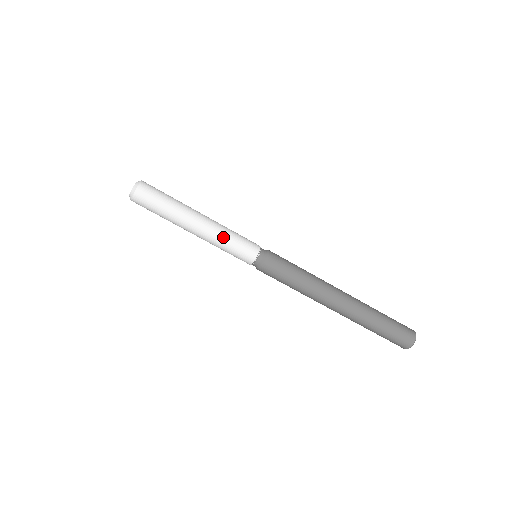
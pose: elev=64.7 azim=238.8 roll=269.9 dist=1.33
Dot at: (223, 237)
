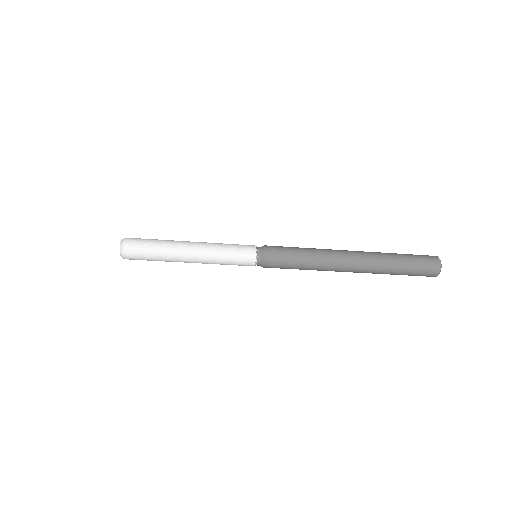
Dot at: (217, 259)
